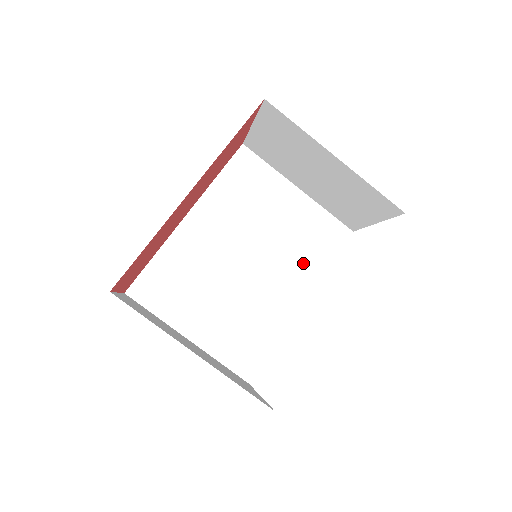
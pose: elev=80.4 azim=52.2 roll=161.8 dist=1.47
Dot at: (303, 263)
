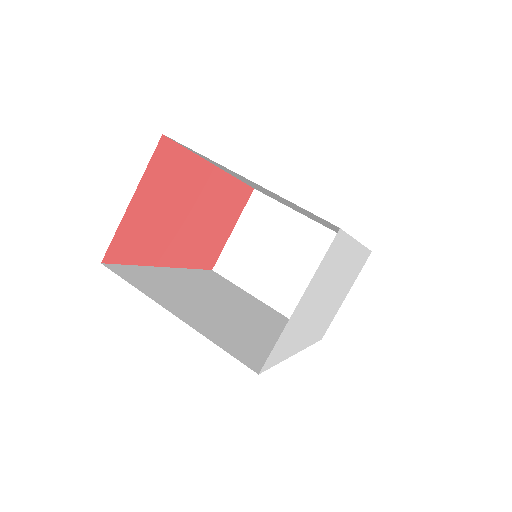
Dot at: occluded
